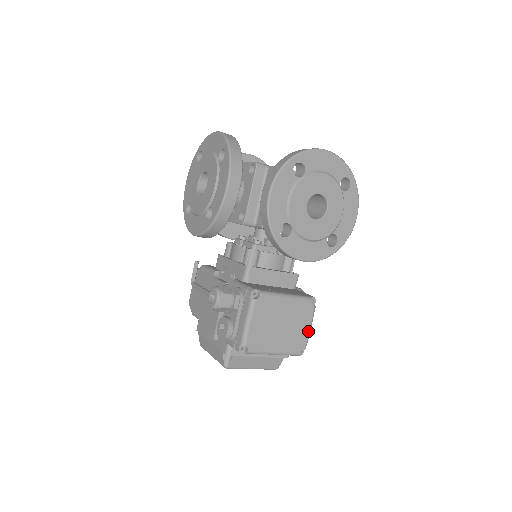
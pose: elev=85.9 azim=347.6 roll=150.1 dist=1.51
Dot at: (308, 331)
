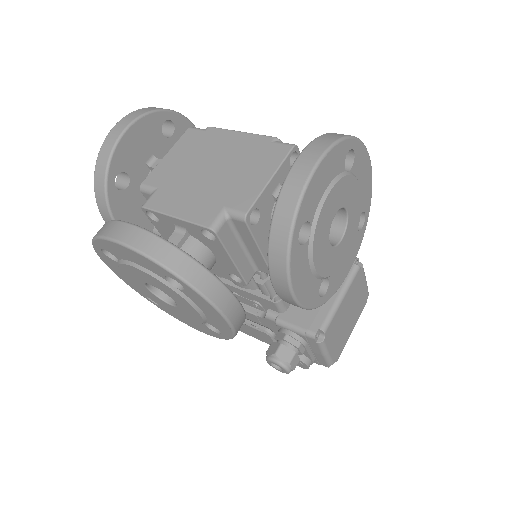
Dot at: (366, 285)
